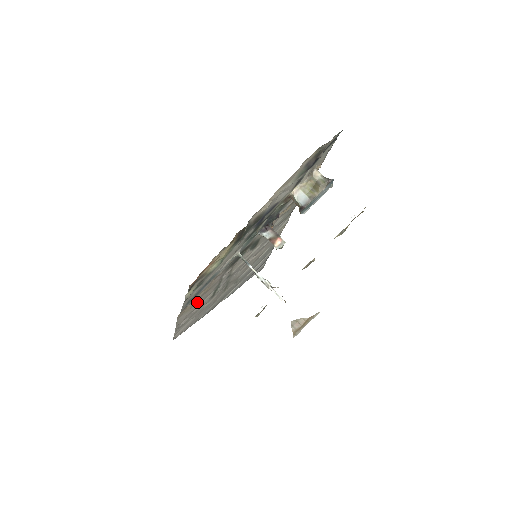
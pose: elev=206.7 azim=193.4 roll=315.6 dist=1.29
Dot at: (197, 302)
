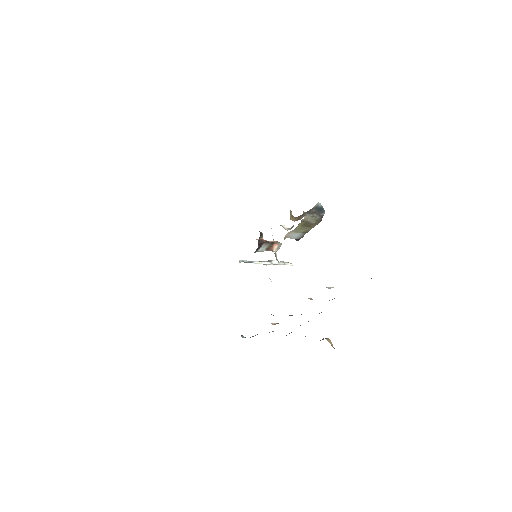
Dot at: occluded
